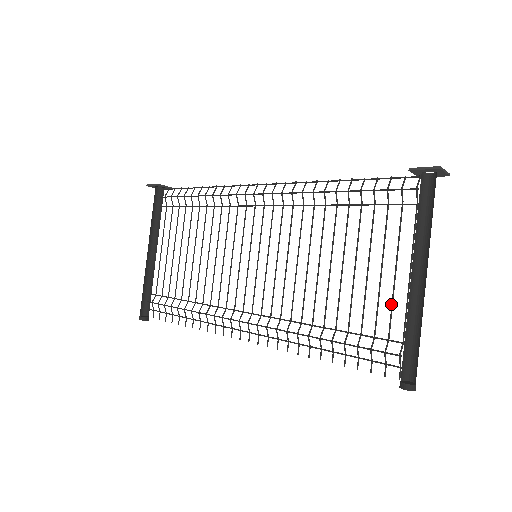
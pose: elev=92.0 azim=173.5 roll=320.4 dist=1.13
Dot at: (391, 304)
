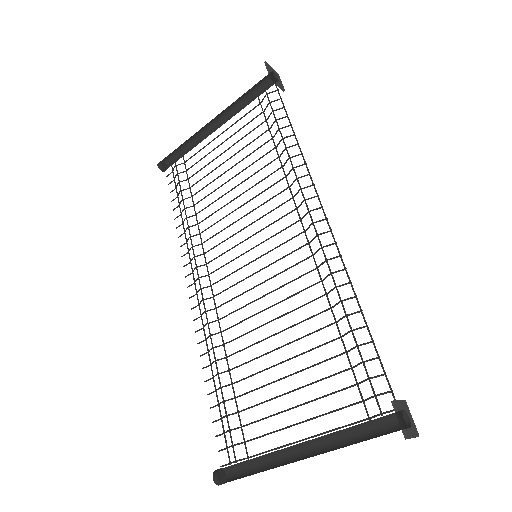
Dot at: (271, 432)
